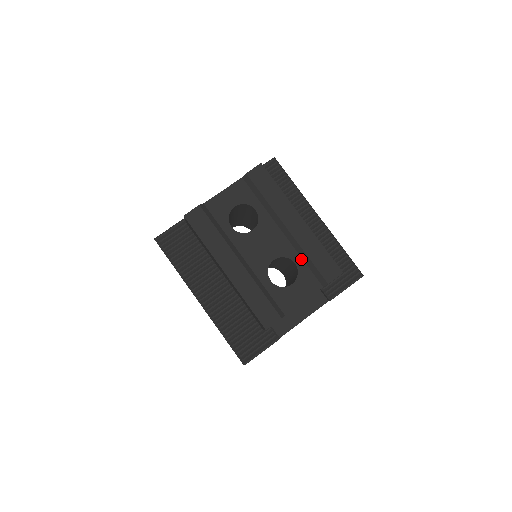
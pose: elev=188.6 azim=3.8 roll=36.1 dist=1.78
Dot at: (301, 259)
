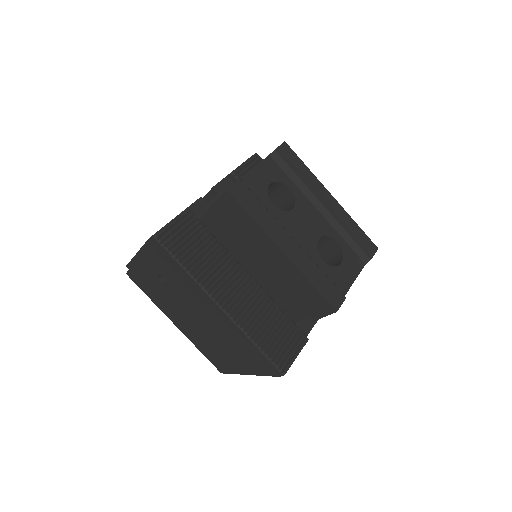
Dot at: (341, 238)
